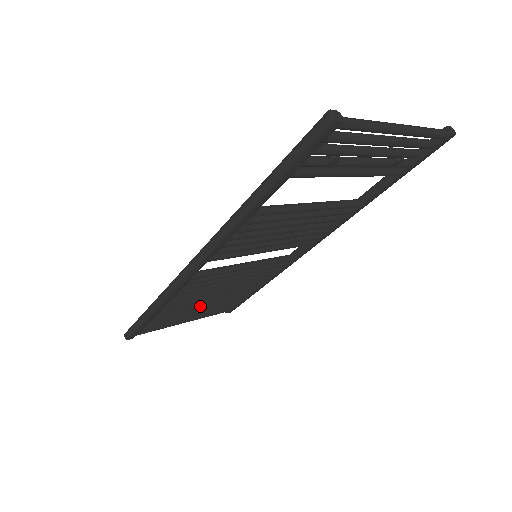
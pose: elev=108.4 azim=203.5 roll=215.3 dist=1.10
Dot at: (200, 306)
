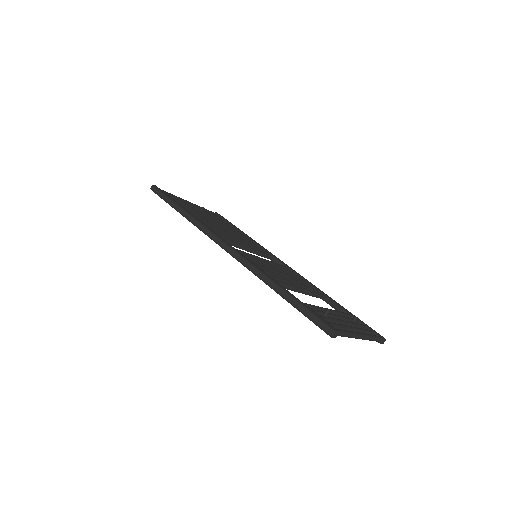
Dot at: occluded
